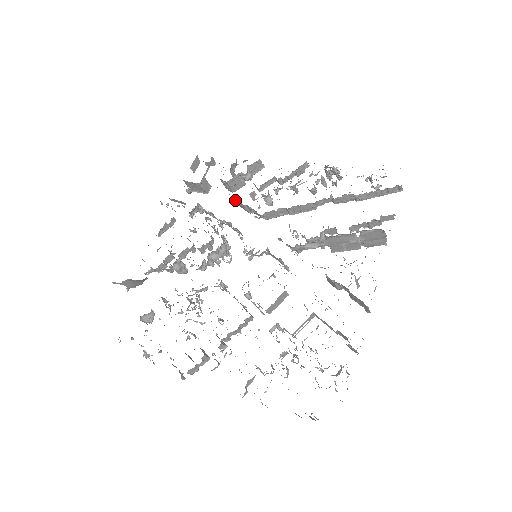
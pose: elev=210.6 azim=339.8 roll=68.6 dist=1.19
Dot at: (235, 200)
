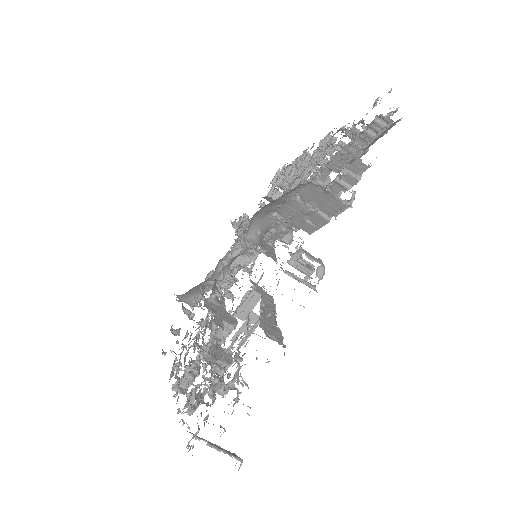
Dot at: occluded
